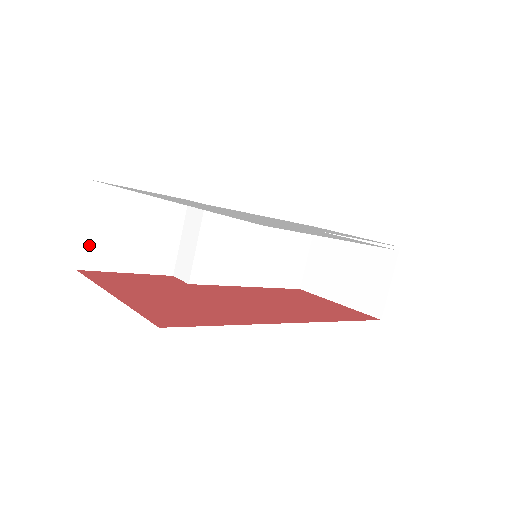
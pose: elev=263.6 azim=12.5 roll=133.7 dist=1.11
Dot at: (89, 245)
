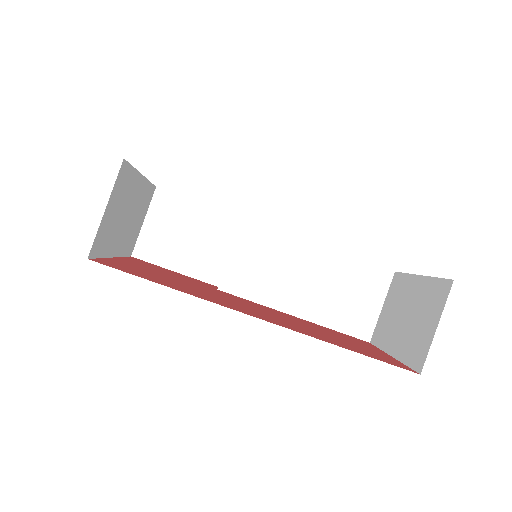
Dot at: (145, 239)
